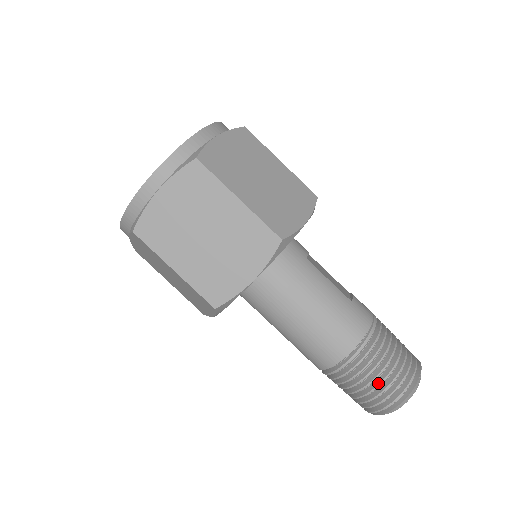
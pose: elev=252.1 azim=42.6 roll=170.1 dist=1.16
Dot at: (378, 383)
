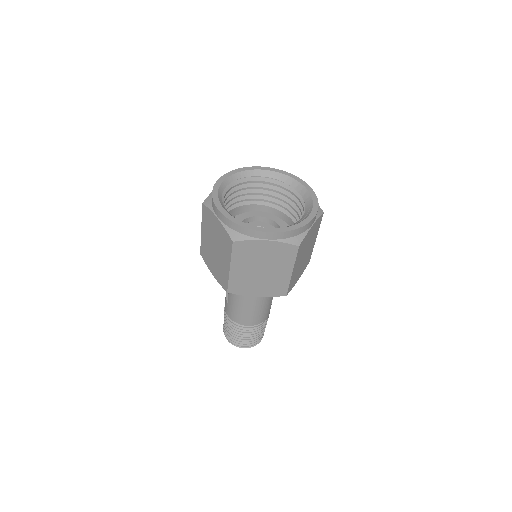
Dot at: (246, 339)
